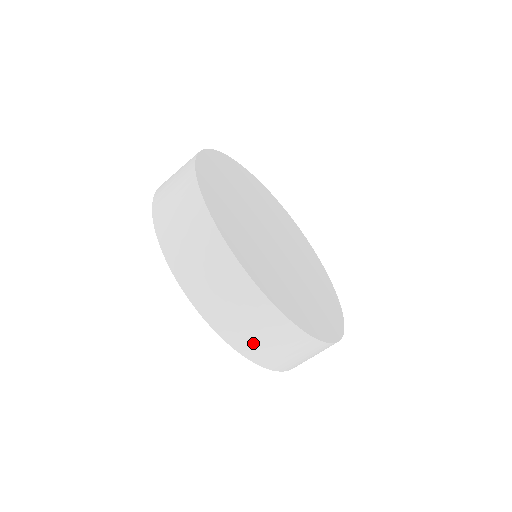
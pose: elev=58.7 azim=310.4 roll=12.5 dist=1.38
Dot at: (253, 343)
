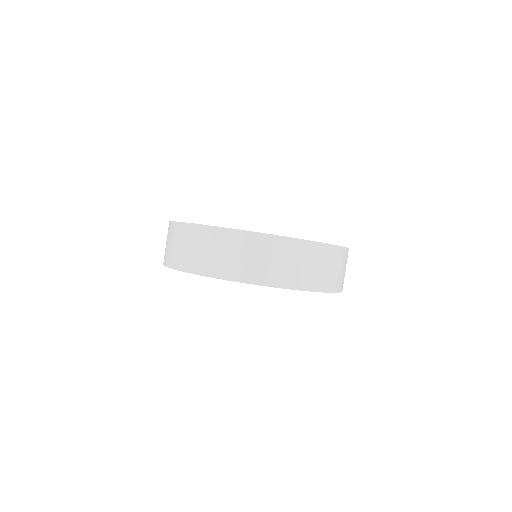
Dot at: (185, 257)
